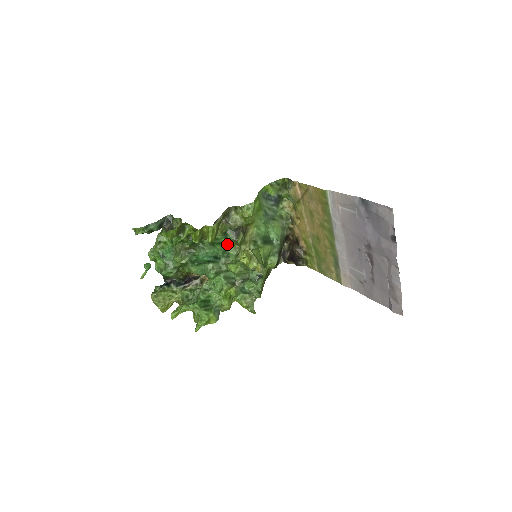
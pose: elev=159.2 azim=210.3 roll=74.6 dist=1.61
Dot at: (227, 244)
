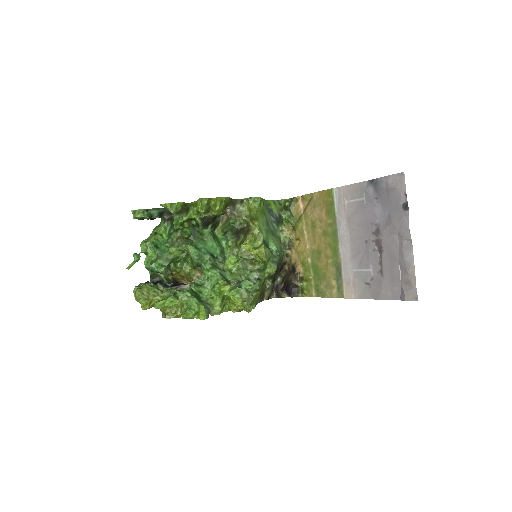
Dot at: (225, 247)
